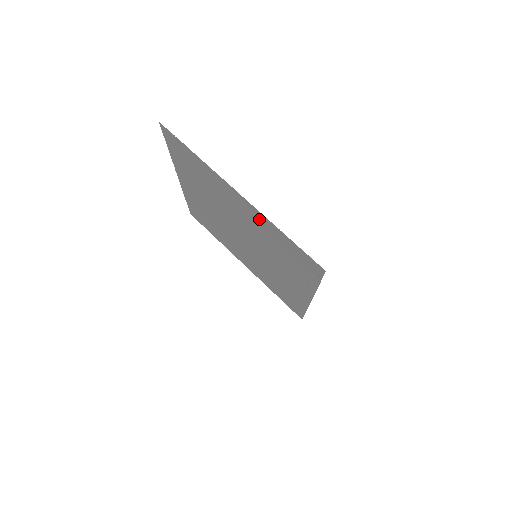
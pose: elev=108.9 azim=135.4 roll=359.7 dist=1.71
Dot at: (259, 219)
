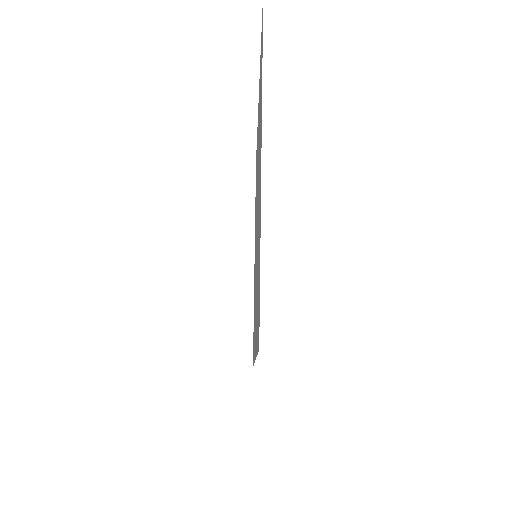
Dot at: occluded
